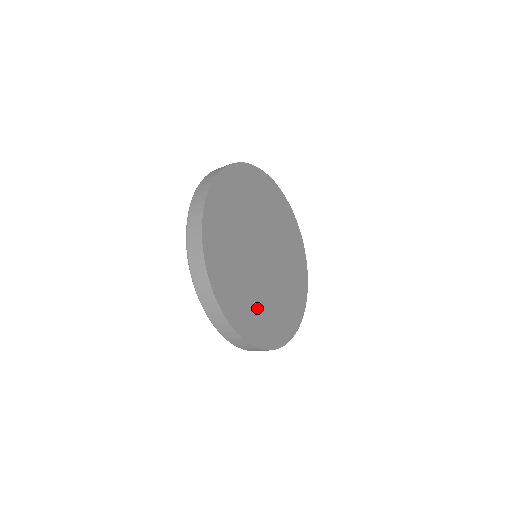
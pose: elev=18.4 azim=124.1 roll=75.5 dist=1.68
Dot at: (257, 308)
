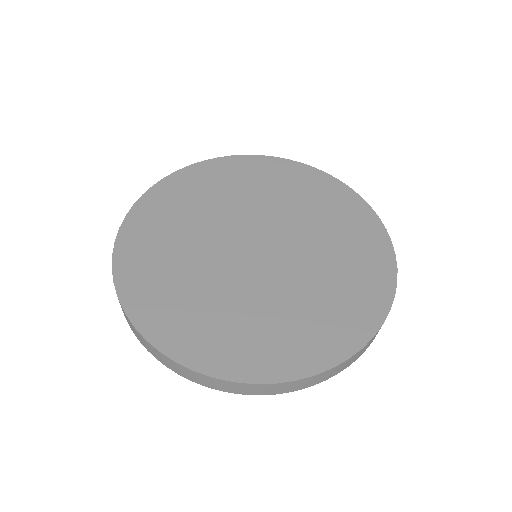
Dot at: (215, 315)
